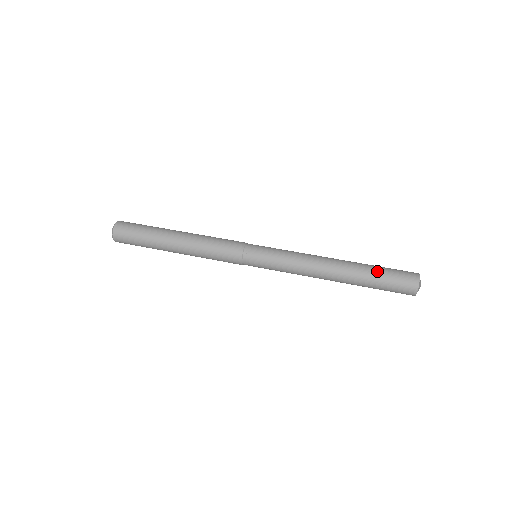
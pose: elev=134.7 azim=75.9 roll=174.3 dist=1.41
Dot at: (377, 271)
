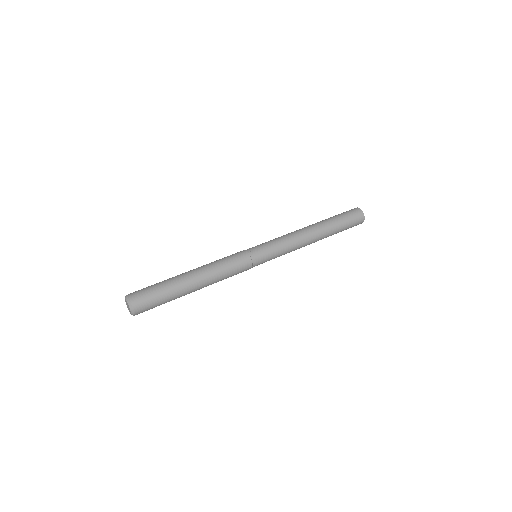
Dot at: (334, 216)
